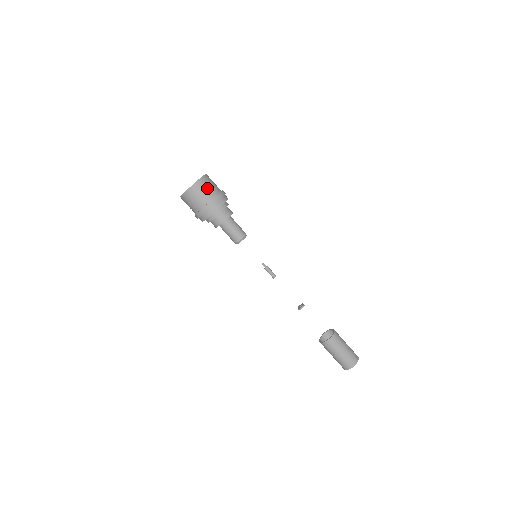
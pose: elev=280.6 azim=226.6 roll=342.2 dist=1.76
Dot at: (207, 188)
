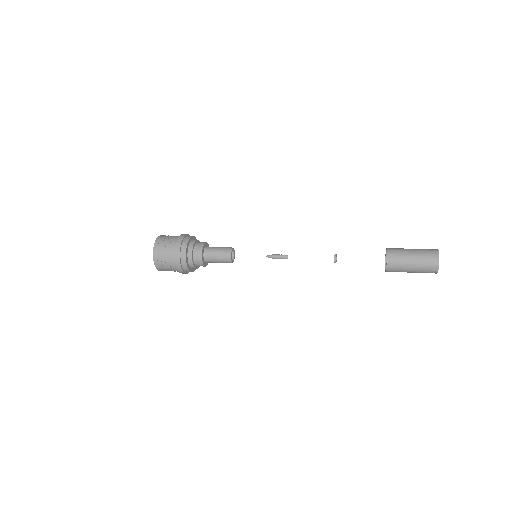
Dot at: (165, 246)
